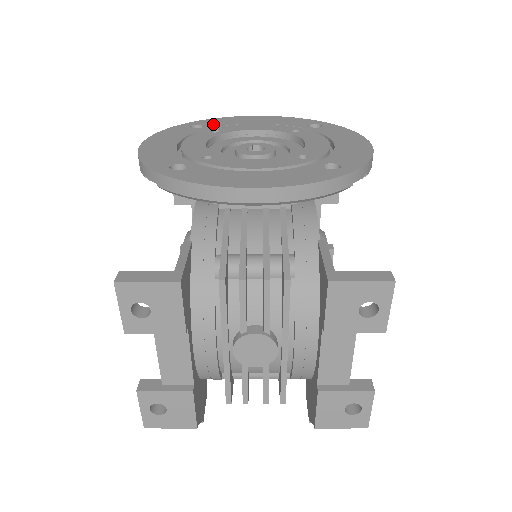
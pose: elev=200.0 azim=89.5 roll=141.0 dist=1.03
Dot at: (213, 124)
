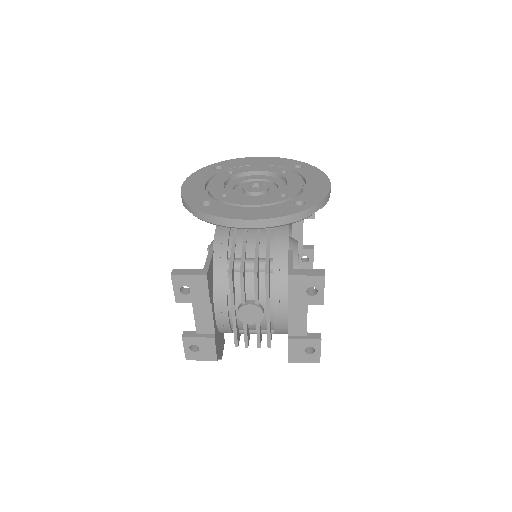
Dot at: (229, 165)
